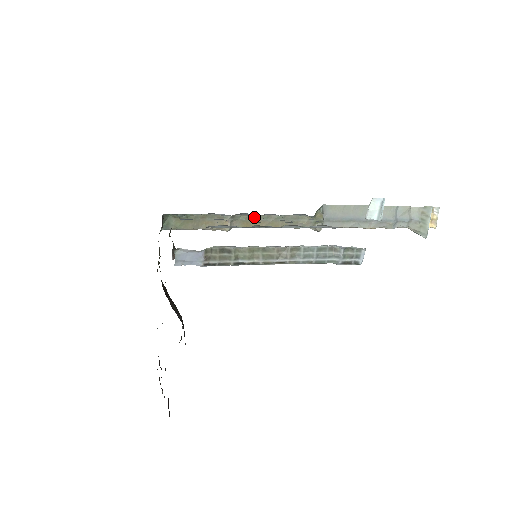
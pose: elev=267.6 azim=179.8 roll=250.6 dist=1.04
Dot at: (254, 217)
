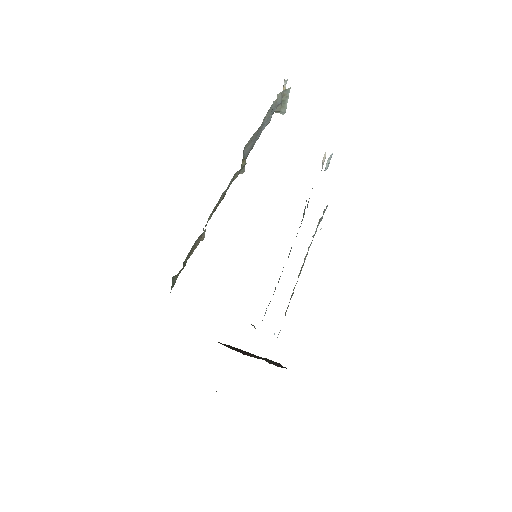
Dot at: (213, 209)
